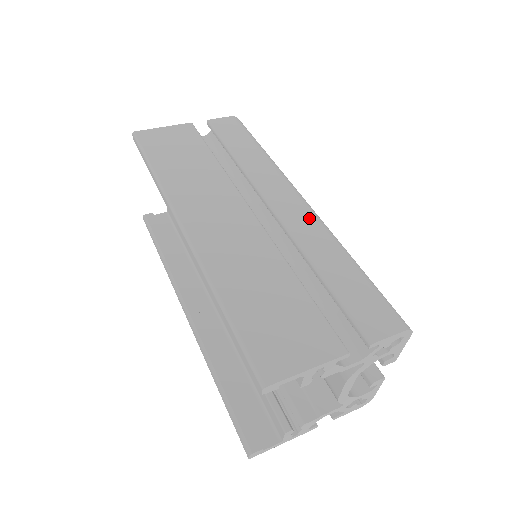
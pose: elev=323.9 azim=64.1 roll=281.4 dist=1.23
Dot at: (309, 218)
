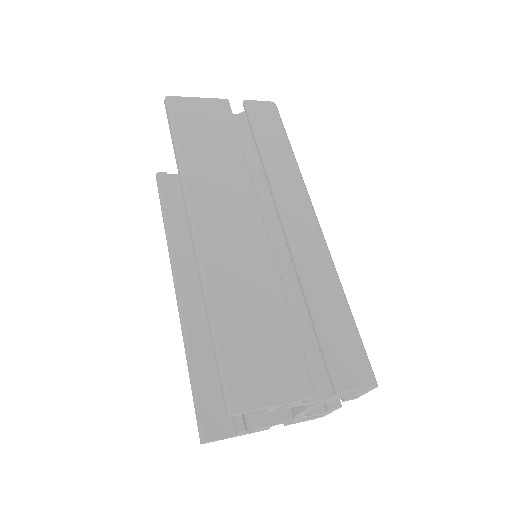
Dot at: (316, 243)
